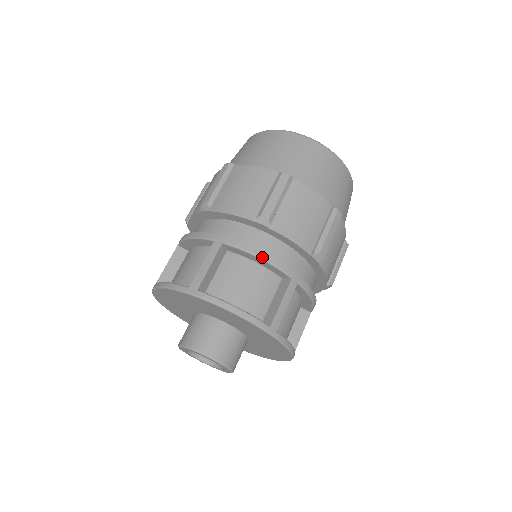
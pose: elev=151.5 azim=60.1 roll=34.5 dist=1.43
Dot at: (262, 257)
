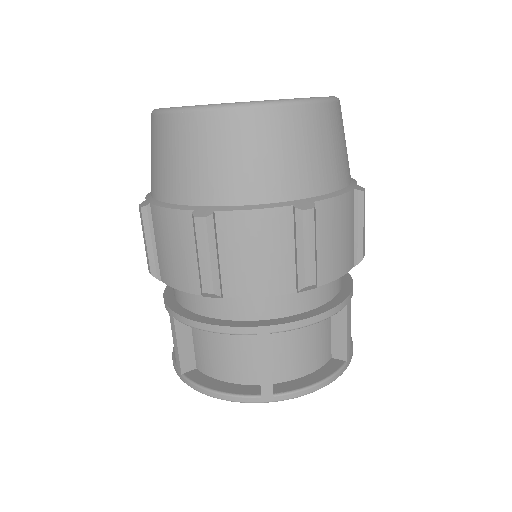
Dot at: (320, 320)
